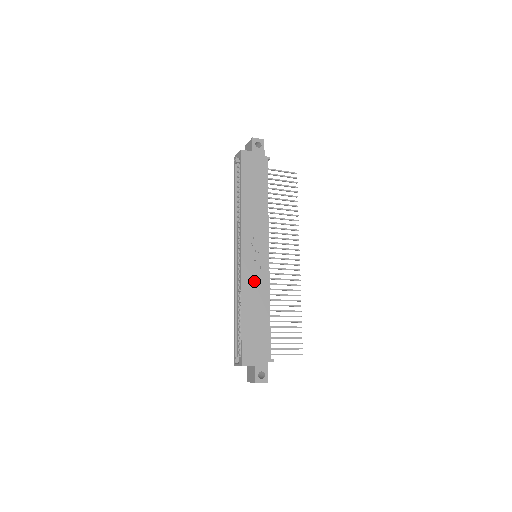
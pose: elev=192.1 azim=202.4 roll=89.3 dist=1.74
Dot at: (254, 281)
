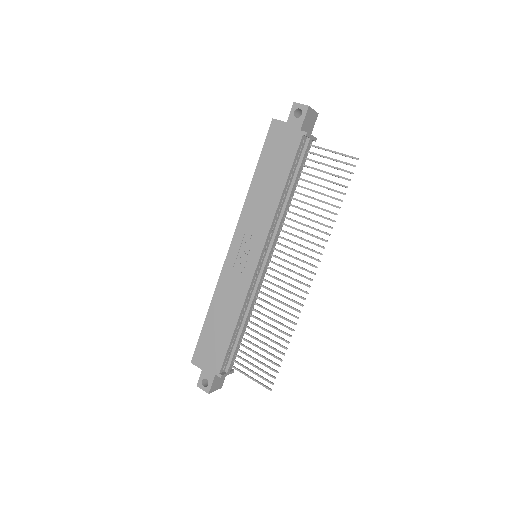
Dot at: (232, 284)
